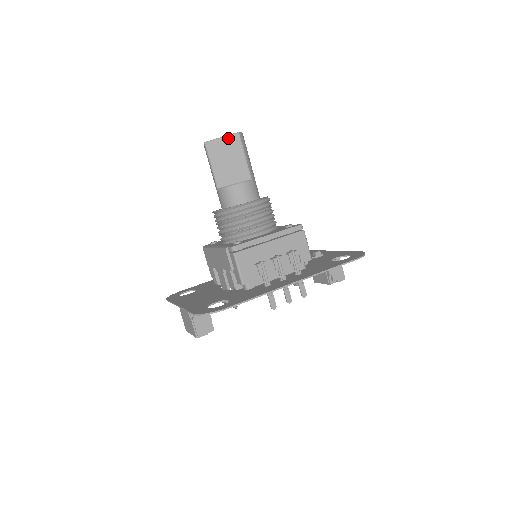
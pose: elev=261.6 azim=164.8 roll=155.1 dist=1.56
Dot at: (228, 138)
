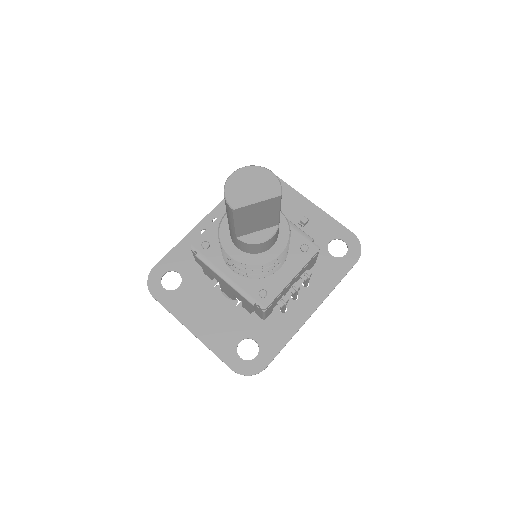
Dot at: (266, 202)
